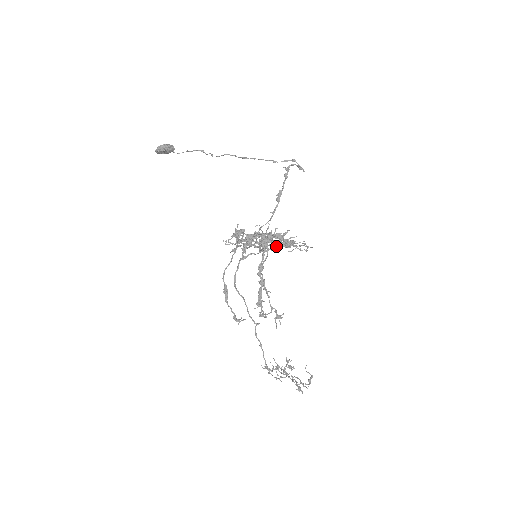
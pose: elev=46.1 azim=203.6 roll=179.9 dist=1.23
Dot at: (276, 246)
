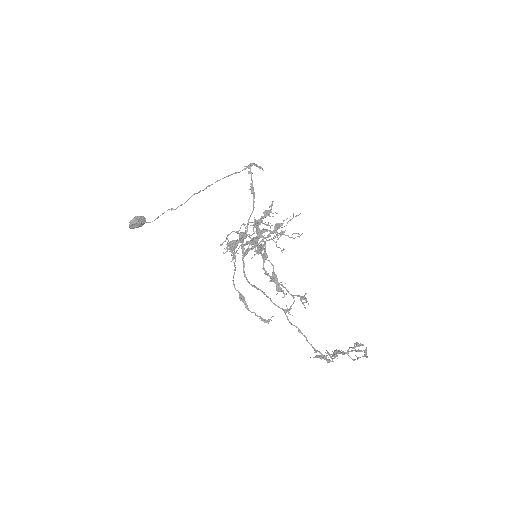
Dot at: (269, 235)
